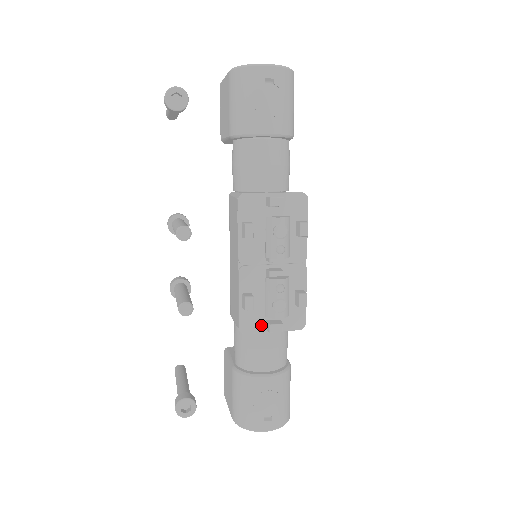
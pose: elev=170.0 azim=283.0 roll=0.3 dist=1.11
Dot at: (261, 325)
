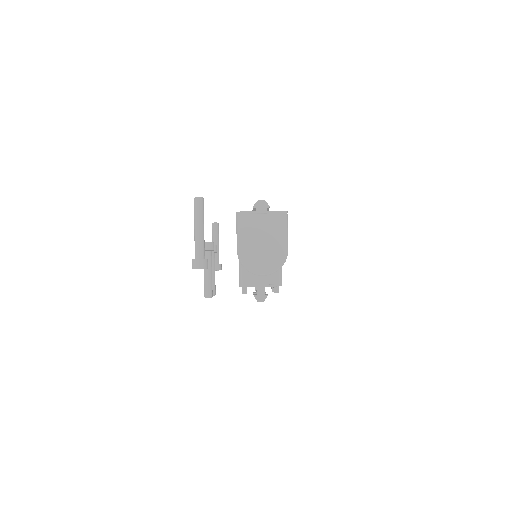
Dot at: occluded
